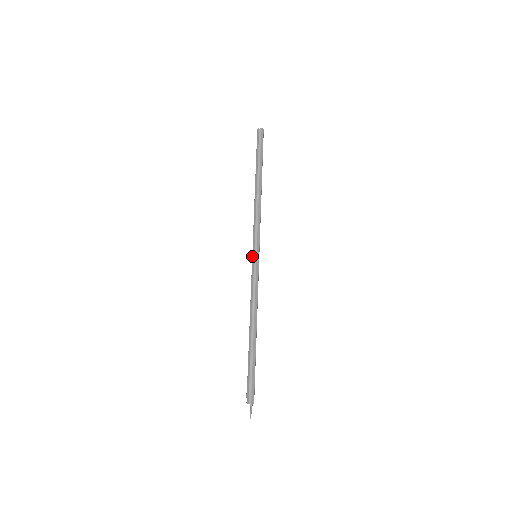
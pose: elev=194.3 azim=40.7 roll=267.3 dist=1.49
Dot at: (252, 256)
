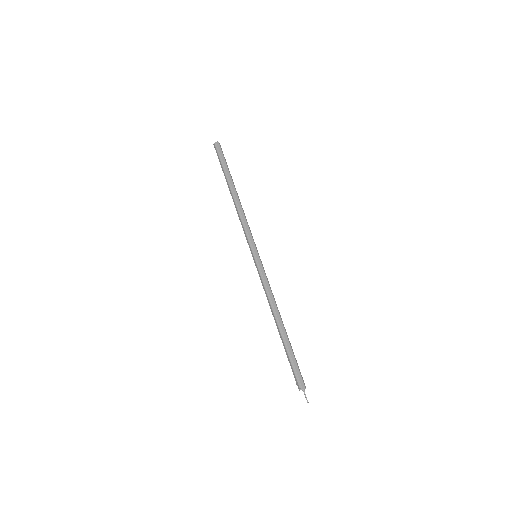
Dot at: occluded
